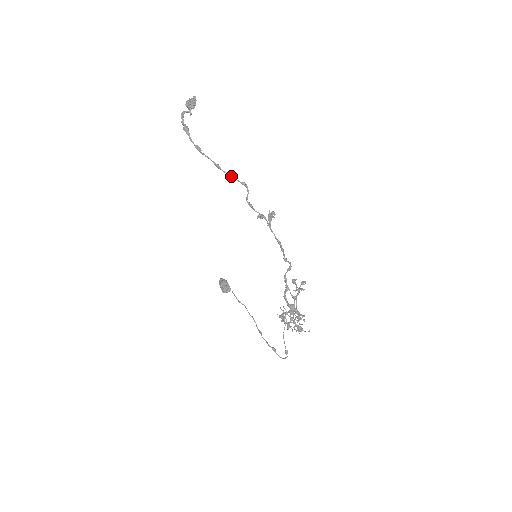
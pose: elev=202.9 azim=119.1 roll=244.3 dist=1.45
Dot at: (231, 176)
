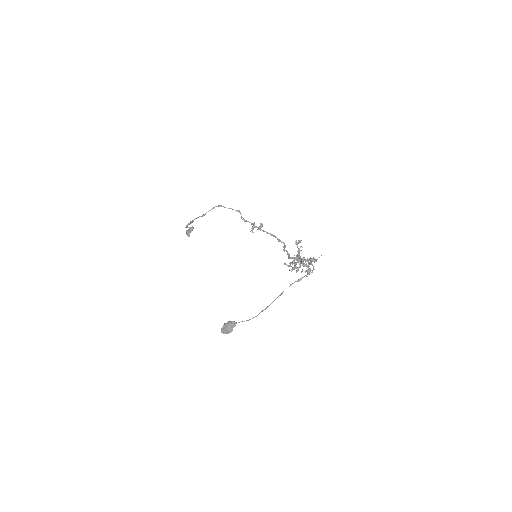
Dot at: (229, 208)
